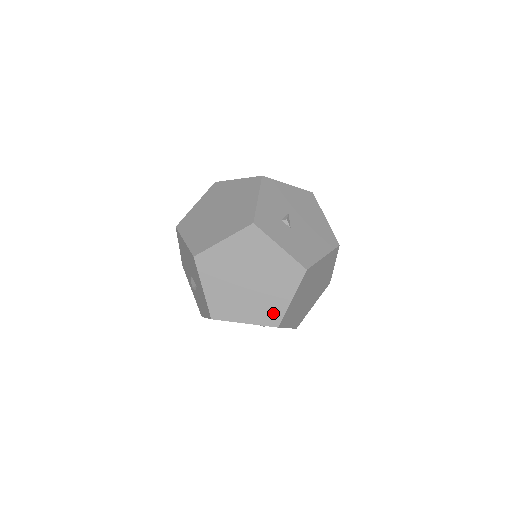
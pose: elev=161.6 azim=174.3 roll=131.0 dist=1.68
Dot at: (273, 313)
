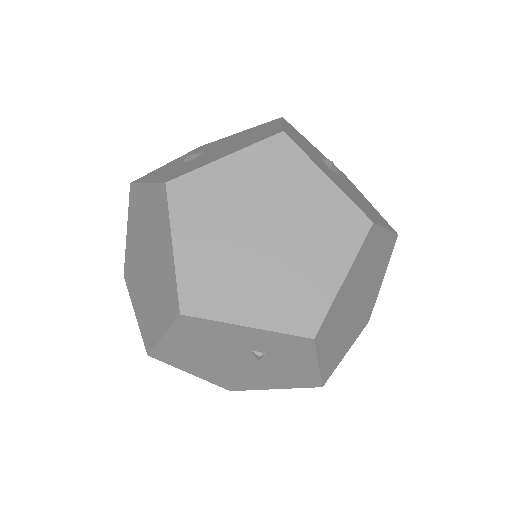
Dot at: (170, 292)
